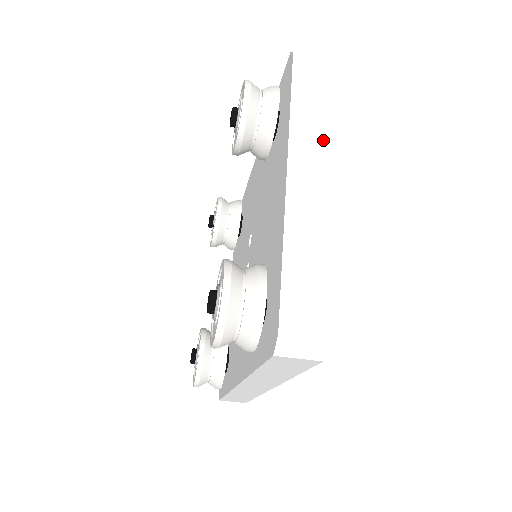
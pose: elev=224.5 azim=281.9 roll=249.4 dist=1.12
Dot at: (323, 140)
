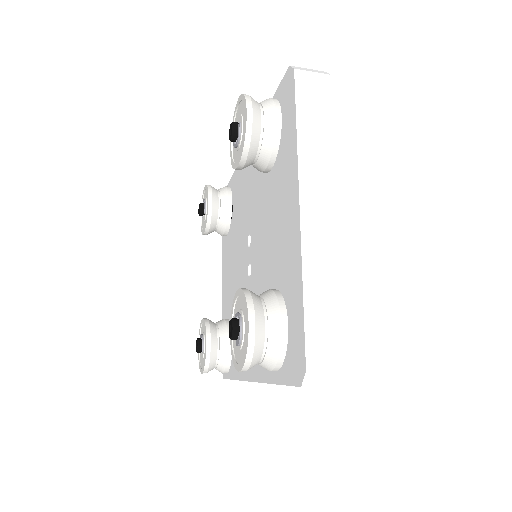
Dot at: (330, 168)
